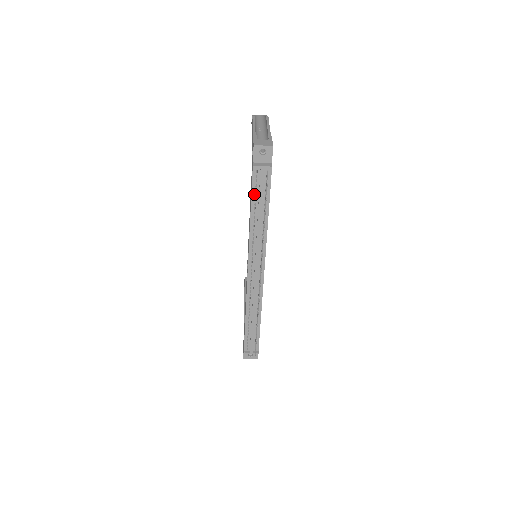
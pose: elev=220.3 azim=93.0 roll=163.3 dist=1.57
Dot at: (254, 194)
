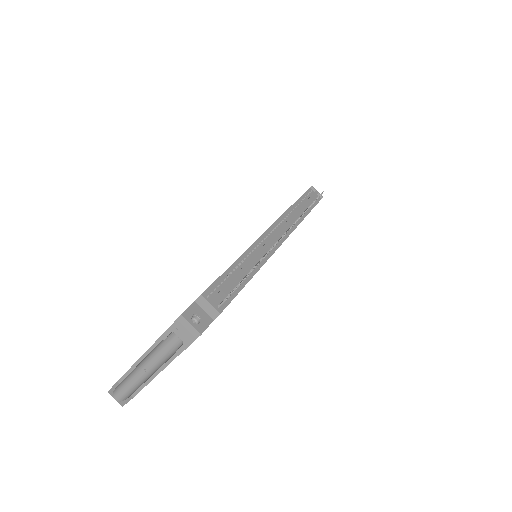
Dot at: (303, 197)
